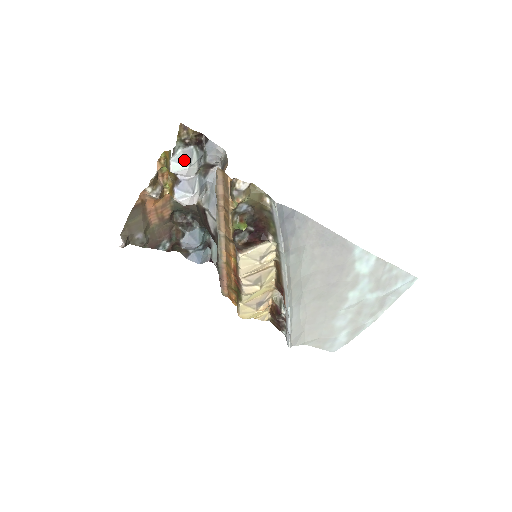
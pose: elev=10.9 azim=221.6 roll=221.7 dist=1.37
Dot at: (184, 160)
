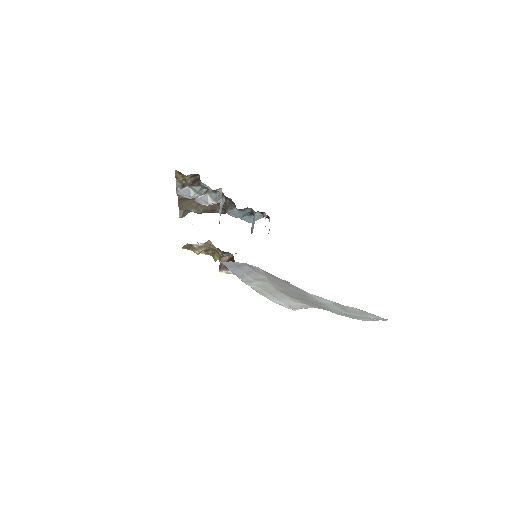
Dot at: (184, 195)
